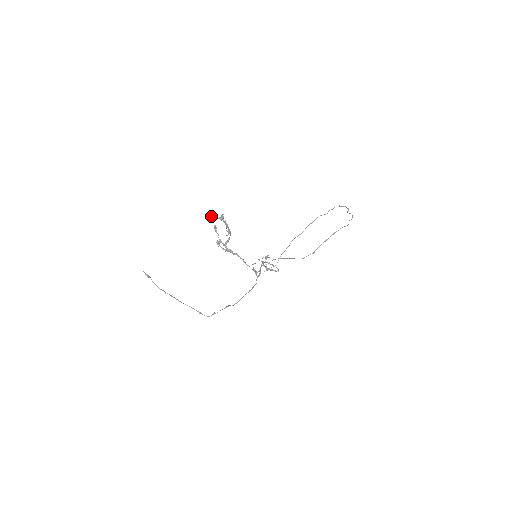
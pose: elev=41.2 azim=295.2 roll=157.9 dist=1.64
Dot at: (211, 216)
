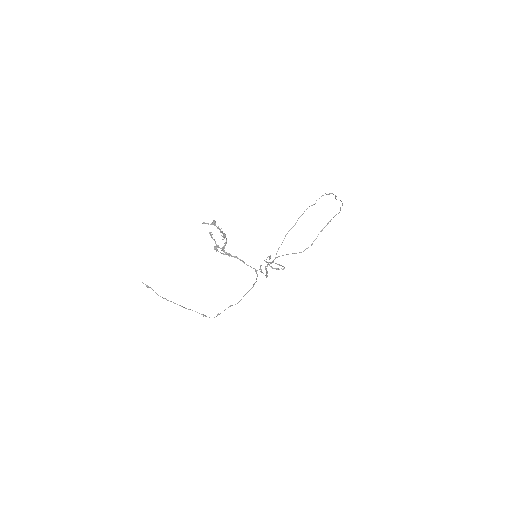
Dot at: (204, 223)
